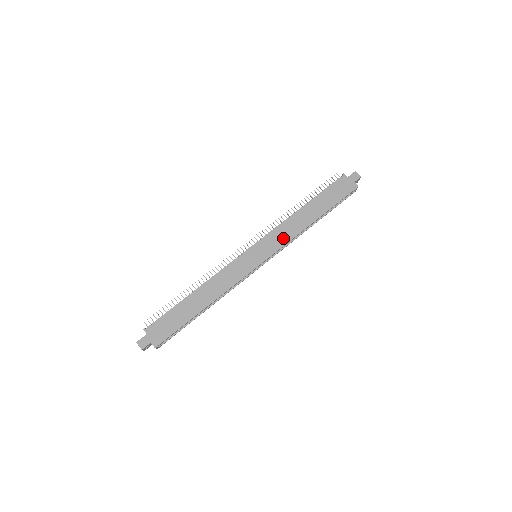
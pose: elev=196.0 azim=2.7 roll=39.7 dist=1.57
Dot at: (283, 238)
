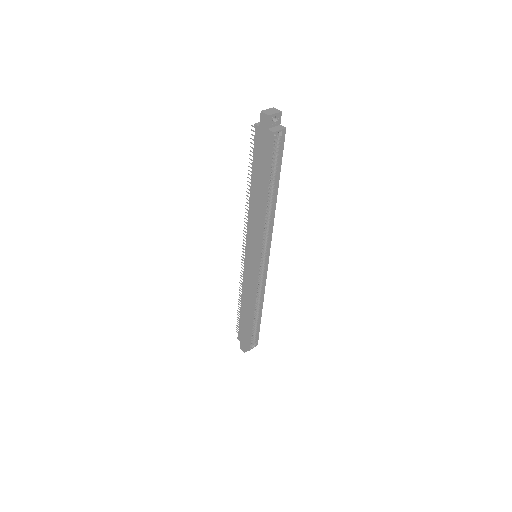
Dot at: (256, 234)
